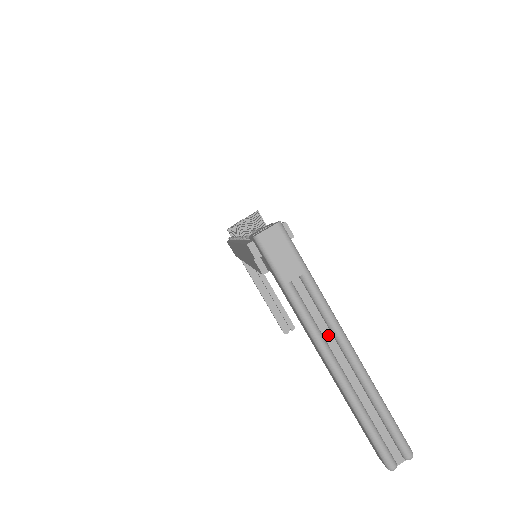
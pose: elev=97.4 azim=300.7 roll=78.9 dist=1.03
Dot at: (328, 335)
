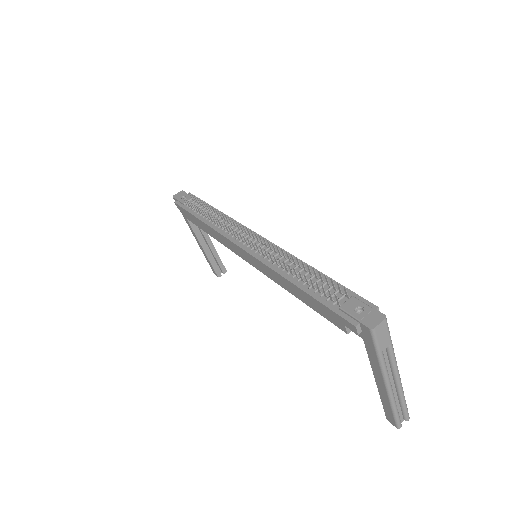
Dot at: (389, 372)
